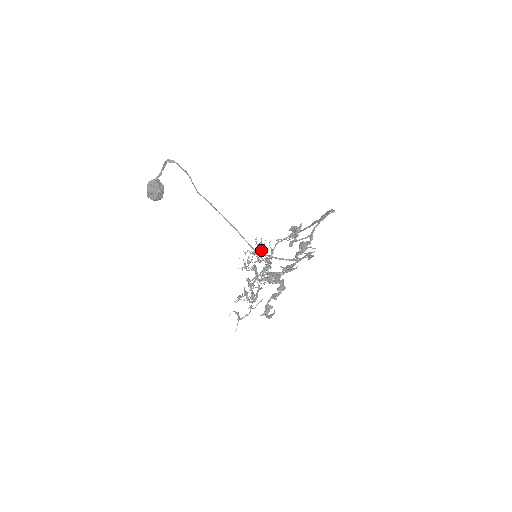
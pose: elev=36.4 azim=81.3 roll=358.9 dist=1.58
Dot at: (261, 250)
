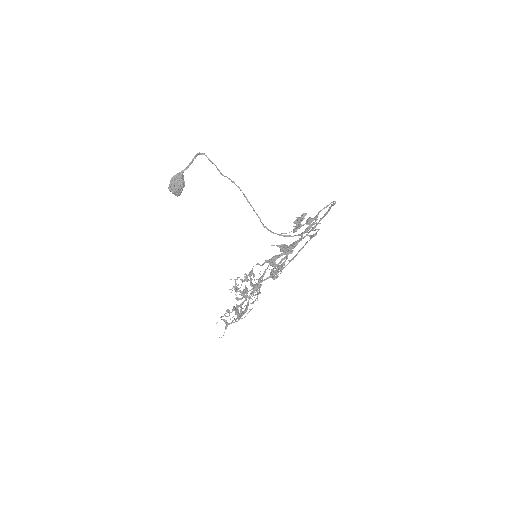
Dot at: (252, 274)
